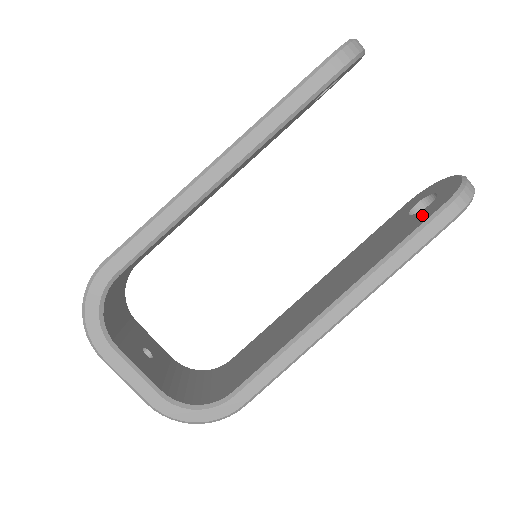
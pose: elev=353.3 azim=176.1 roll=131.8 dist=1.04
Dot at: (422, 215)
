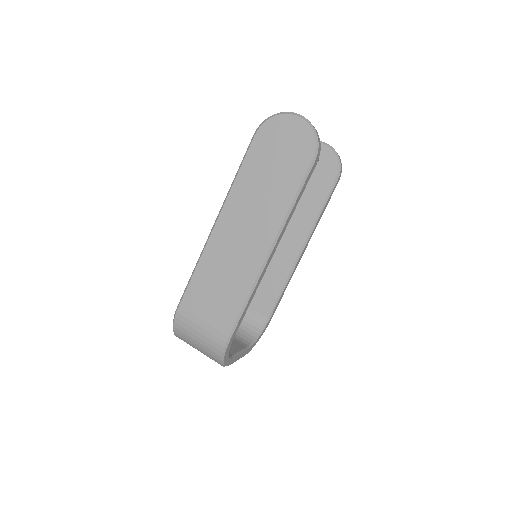
Dot at: (322, 184)
